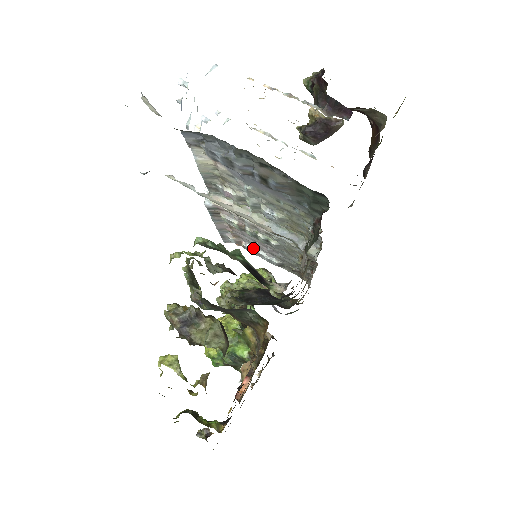
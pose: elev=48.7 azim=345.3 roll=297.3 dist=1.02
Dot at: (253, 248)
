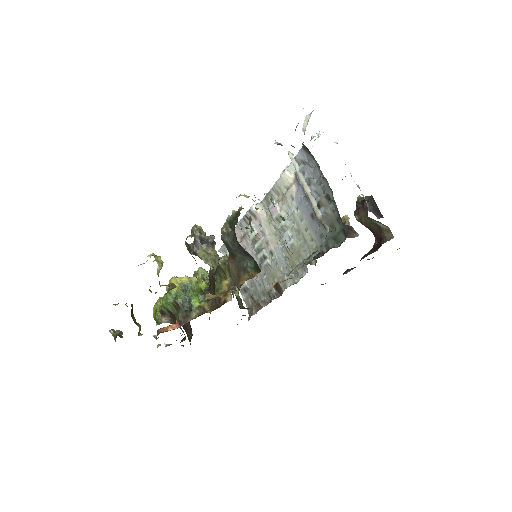
Dot at: occluded
